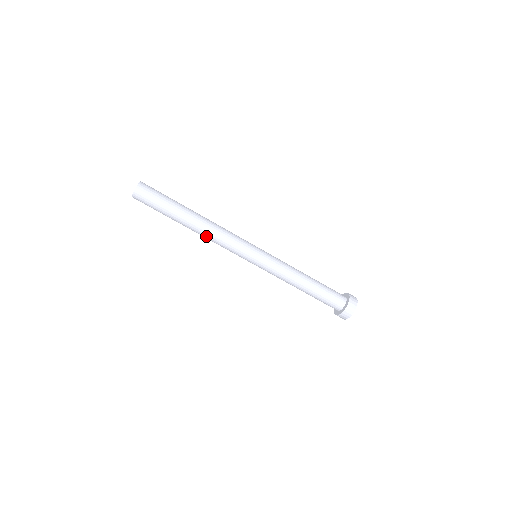
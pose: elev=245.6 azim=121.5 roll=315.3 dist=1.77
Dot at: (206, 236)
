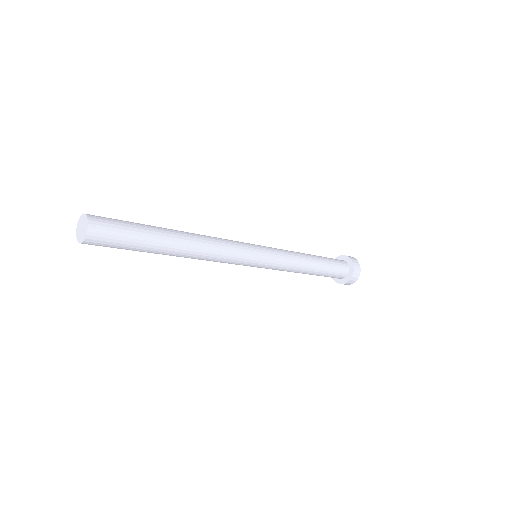
Dot at: (194, 258)
